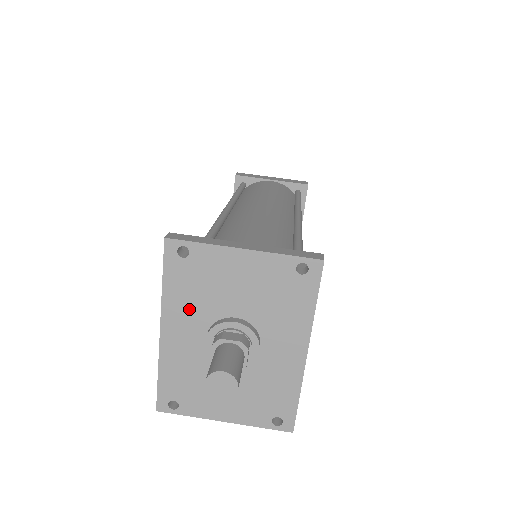
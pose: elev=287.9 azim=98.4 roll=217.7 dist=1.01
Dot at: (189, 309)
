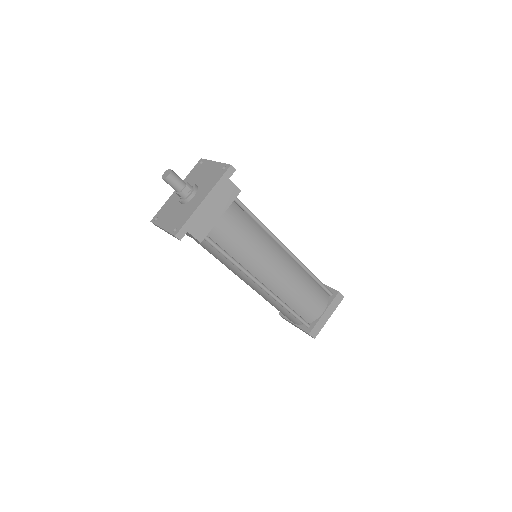
Dot at: (188, 182)
